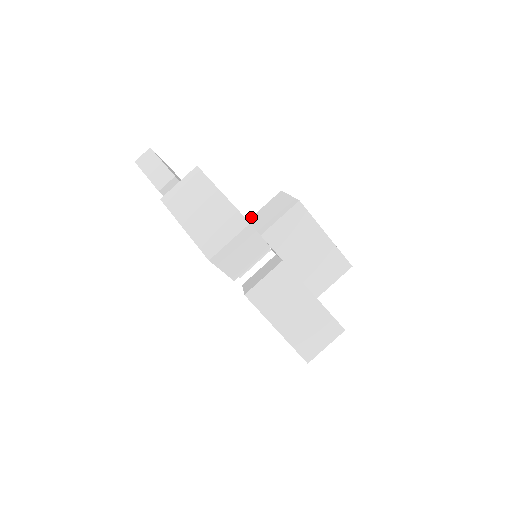
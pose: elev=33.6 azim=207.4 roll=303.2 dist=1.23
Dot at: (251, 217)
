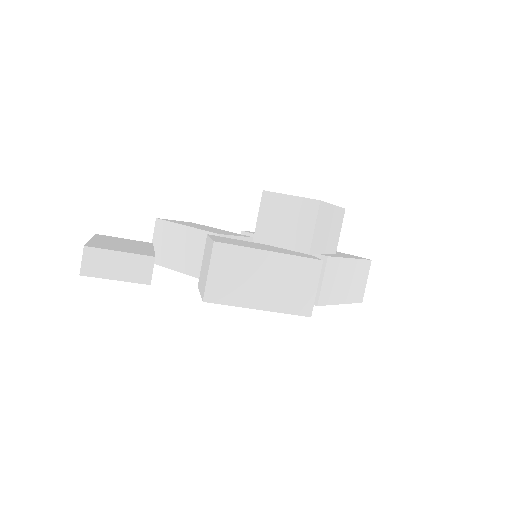
Dot at: (254, 235)
